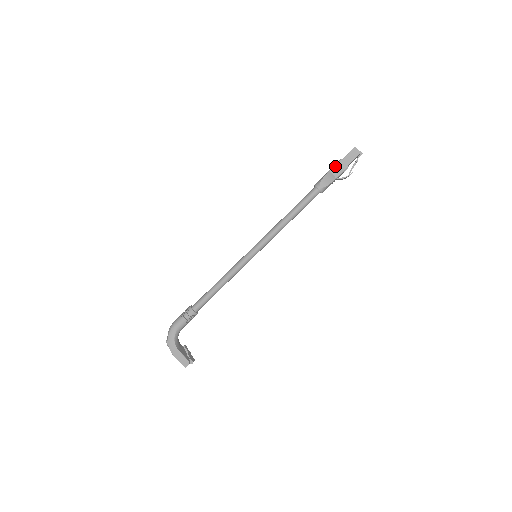
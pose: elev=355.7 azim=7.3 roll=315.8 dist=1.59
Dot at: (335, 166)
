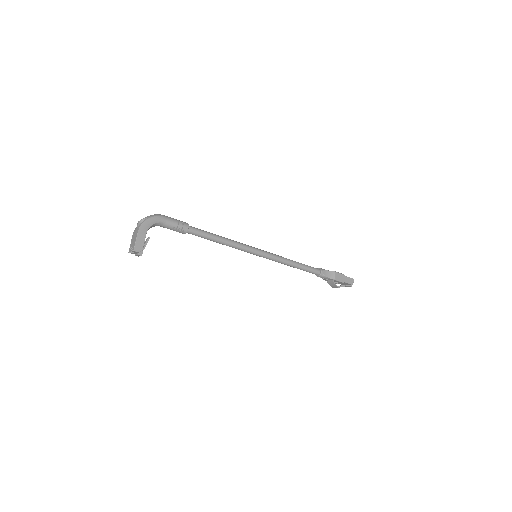
Dot at: (340, 274)
